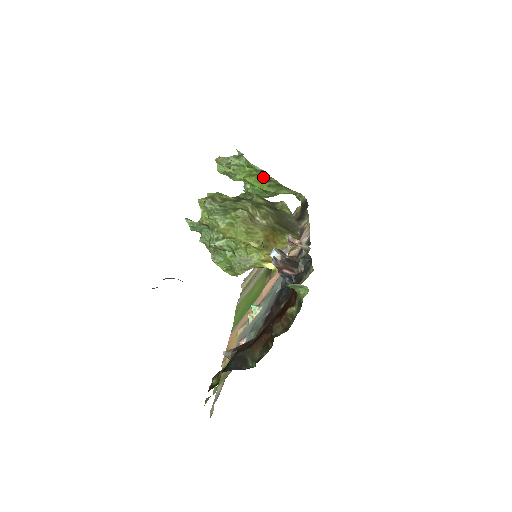
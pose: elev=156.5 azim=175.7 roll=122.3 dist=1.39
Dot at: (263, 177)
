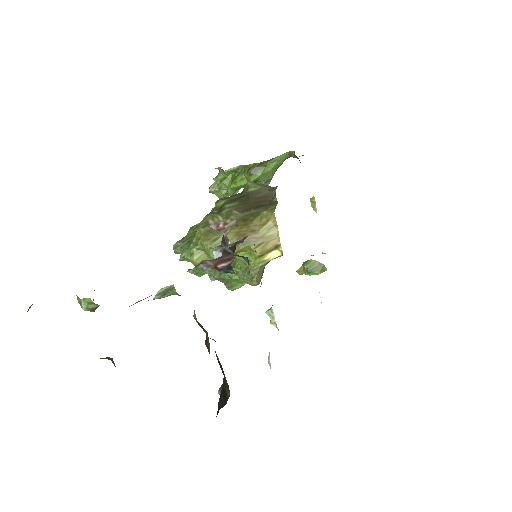
Dot at: (243, 171)
